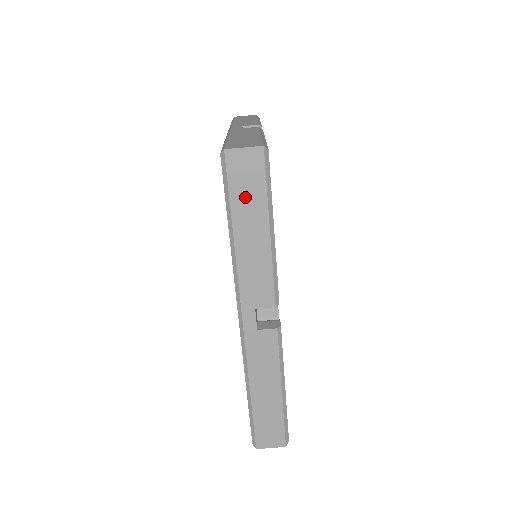
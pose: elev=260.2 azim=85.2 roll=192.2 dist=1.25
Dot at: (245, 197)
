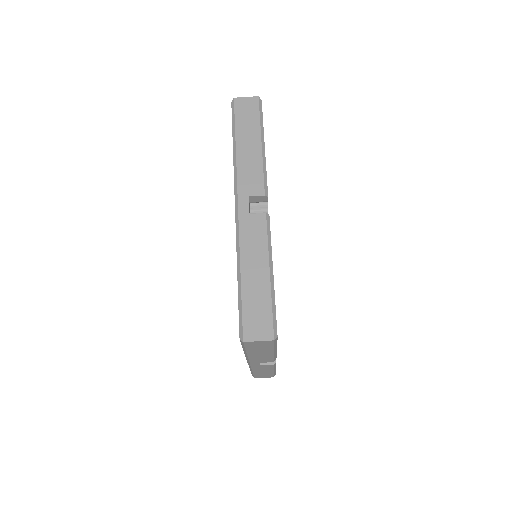
Dot at: (257, 348)
